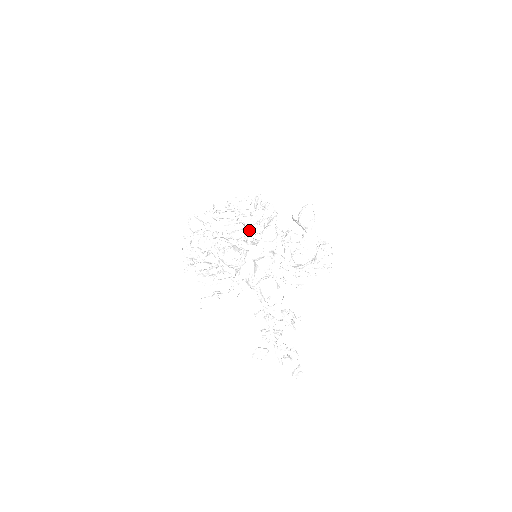
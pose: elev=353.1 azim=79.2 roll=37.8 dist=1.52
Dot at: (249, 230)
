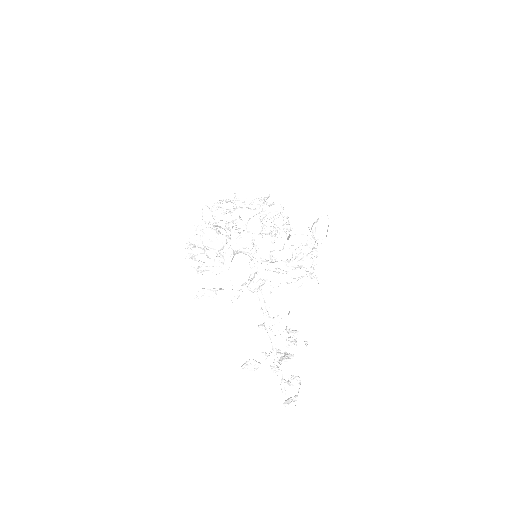
Dot at: (239, 220)
